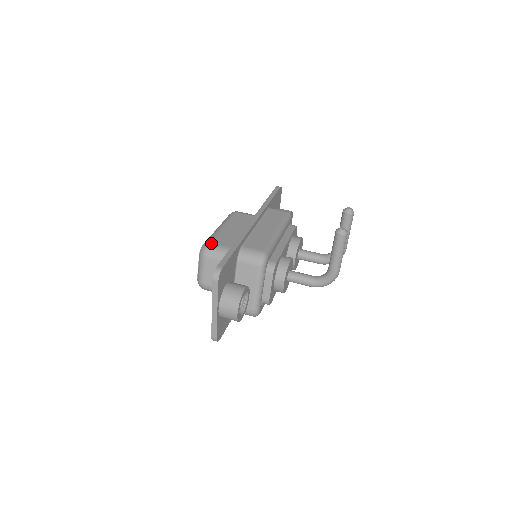
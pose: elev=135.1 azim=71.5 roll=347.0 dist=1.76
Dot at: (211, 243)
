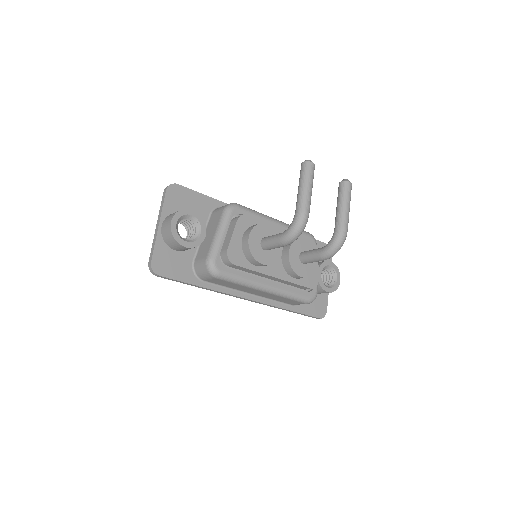
Dot at: occluded
